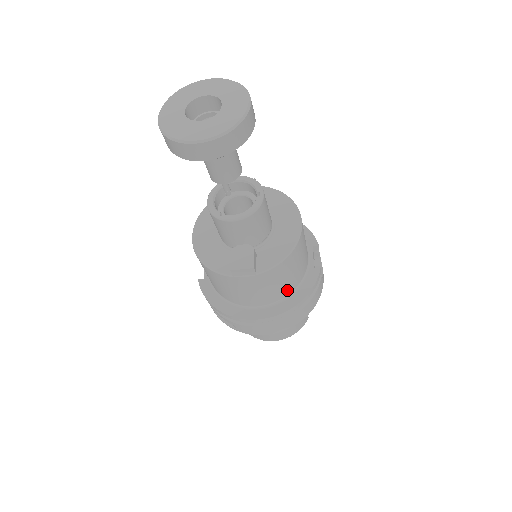
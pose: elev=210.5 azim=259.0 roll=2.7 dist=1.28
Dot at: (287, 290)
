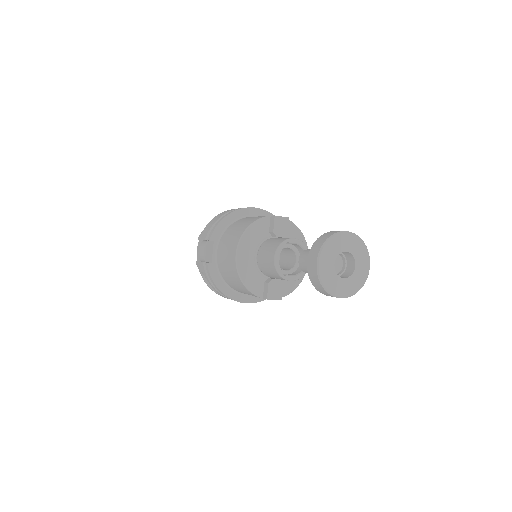
Dot at: occluded
